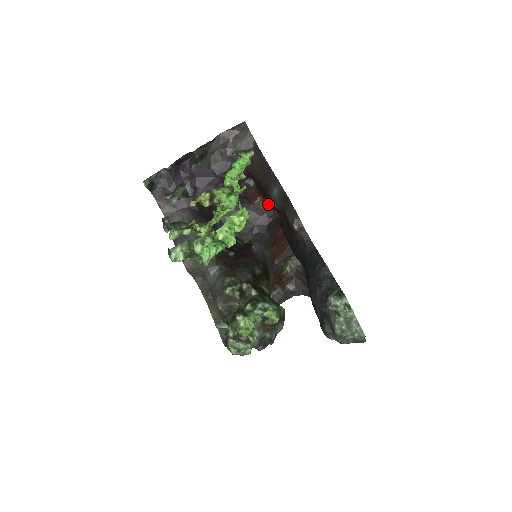
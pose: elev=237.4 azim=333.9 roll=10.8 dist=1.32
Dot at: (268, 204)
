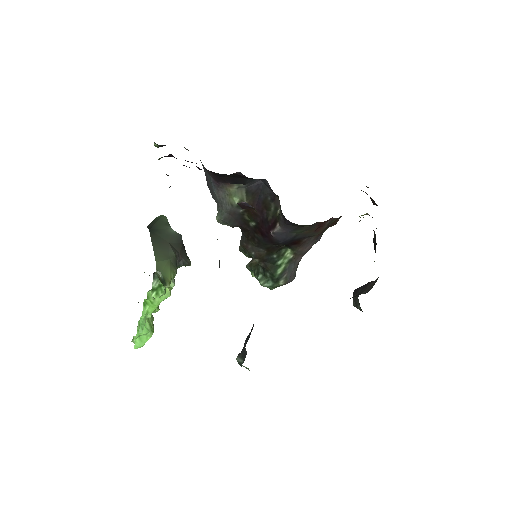
Dot at: occluded
